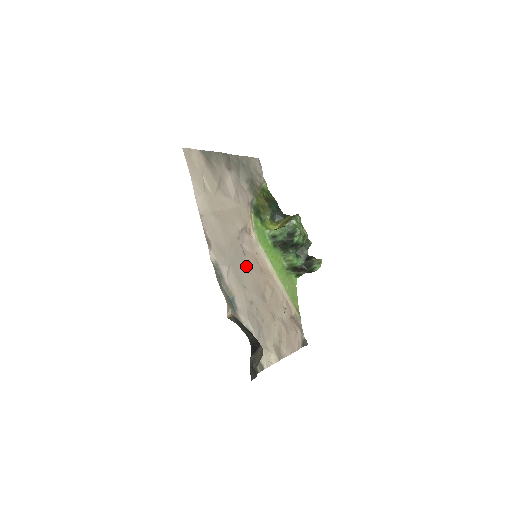
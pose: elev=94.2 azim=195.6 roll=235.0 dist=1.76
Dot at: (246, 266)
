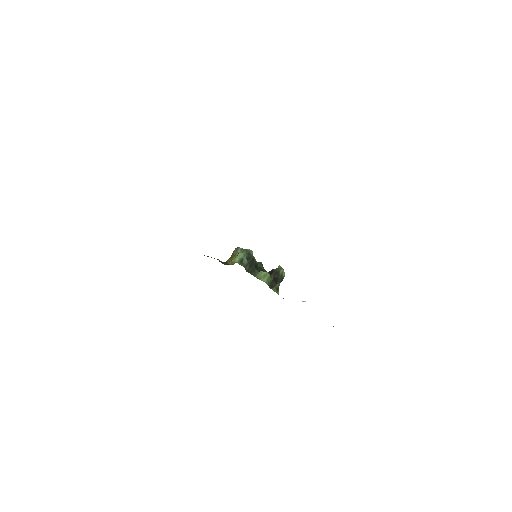
Dot at: occluded
